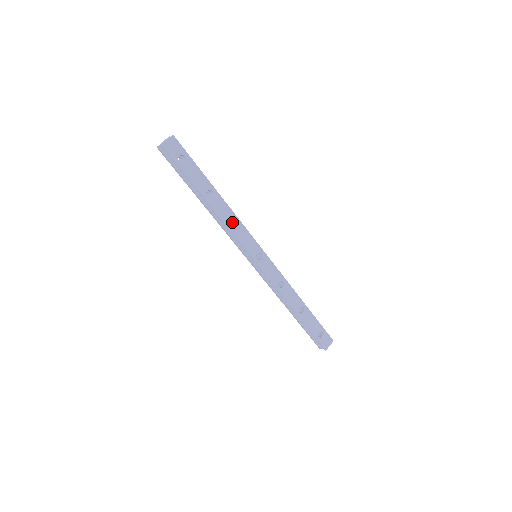
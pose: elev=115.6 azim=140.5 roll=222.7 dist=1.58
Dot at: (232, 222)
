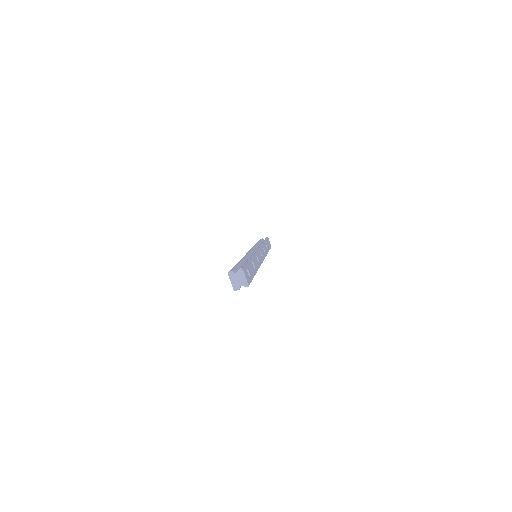
Dot at: (257, 260)
